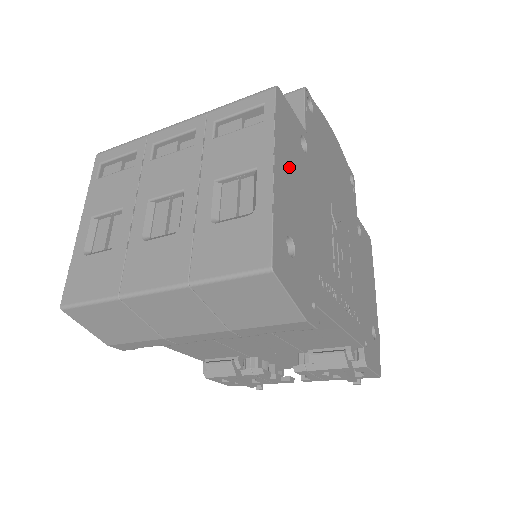
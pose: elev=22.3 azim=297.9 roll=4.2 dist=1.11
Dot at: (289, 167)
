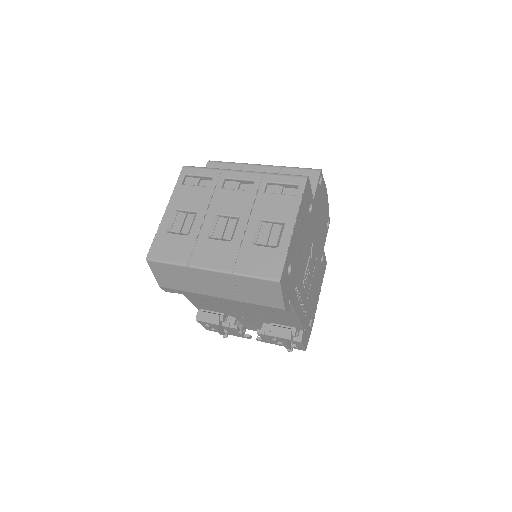
Dot at: (300, 224)
